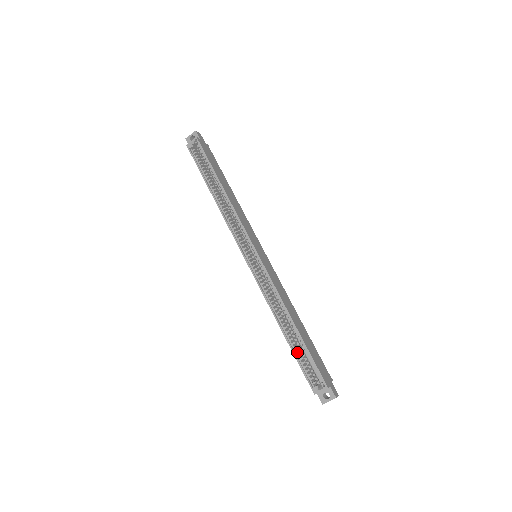
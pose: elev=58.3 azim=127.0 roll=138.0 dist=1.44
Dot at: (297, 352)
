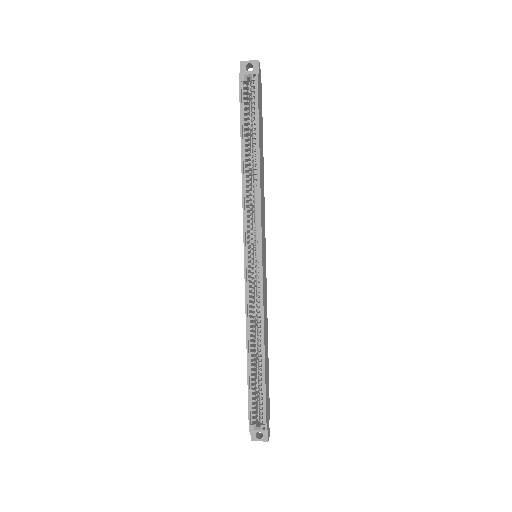
Dot at: (252, 382)
